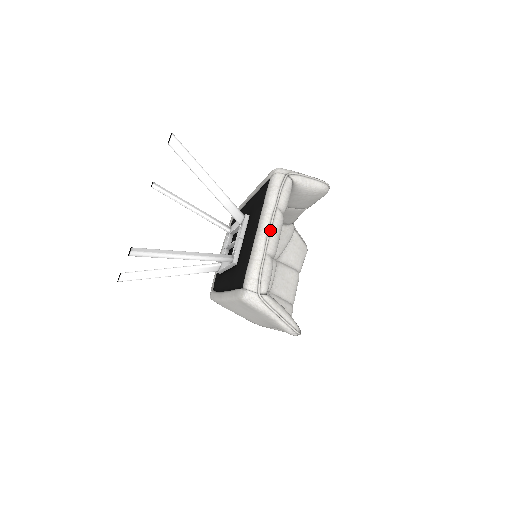
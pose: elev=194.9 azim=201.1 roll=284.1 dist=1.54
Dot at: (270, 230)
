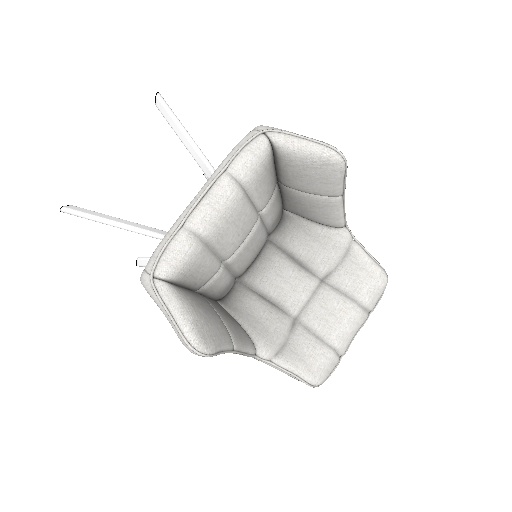
Dot at: (199, 198)
